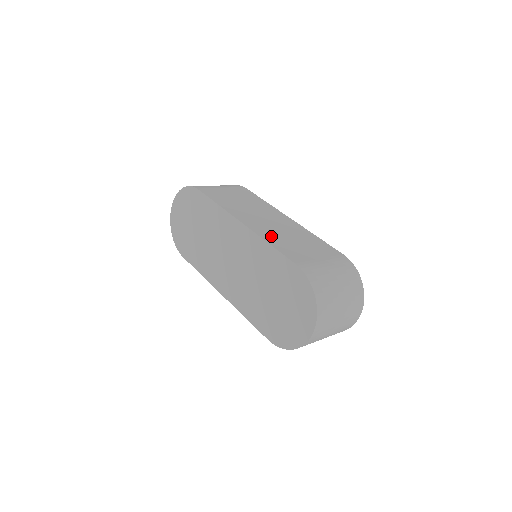
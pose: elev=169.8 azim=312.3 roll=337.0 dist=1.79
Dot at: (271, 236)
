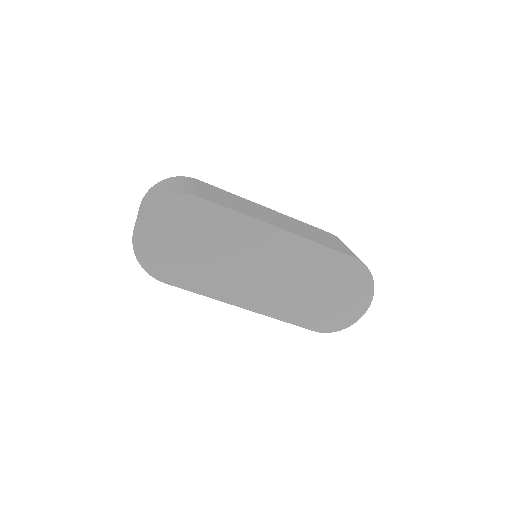
Dot at: (307, 236)
